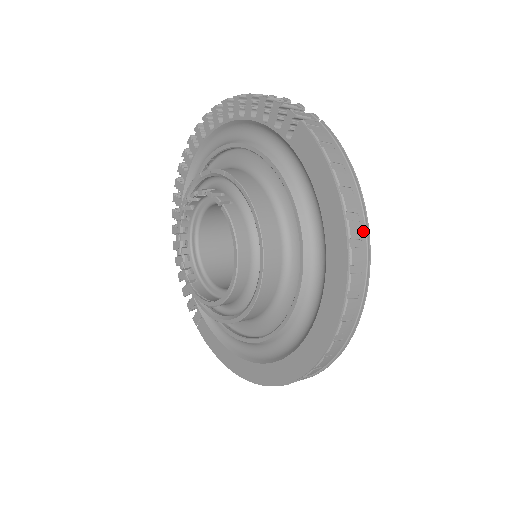
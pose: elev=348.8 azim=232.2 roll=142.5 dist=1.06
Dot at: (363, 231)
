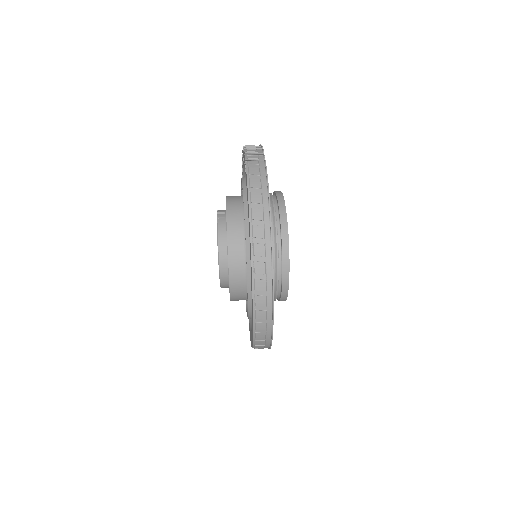
Dot at: (268, 233)
